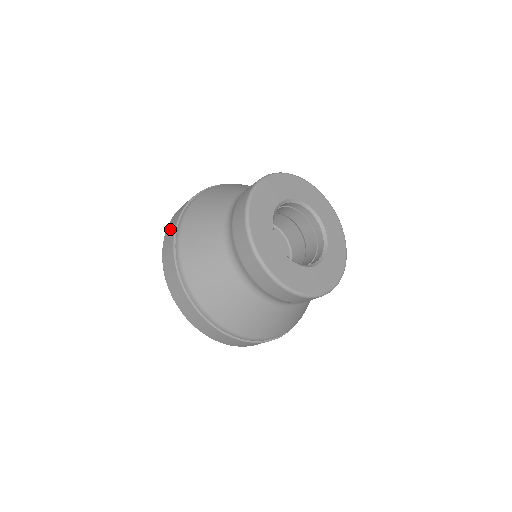
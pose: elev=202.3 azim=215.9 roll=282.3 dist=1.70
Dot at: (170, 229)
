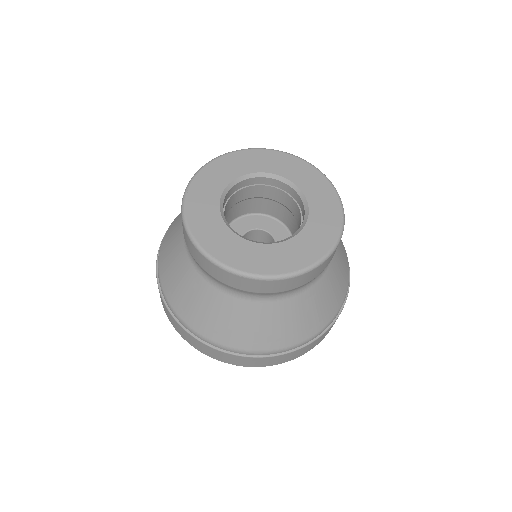
Dot at: occluded
